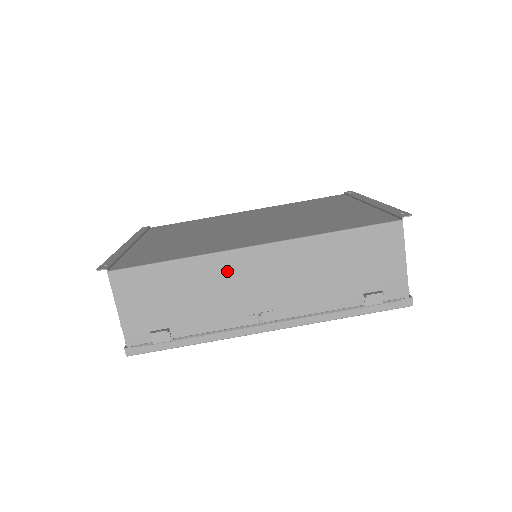
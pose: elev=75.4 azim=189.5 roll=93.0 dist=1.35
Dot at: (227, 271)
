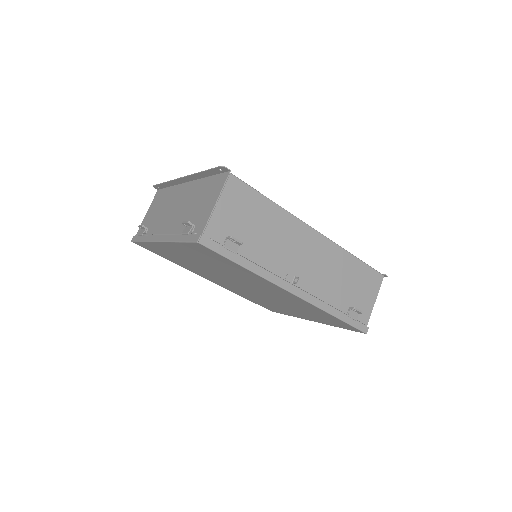
Dot at: (295, 233)
